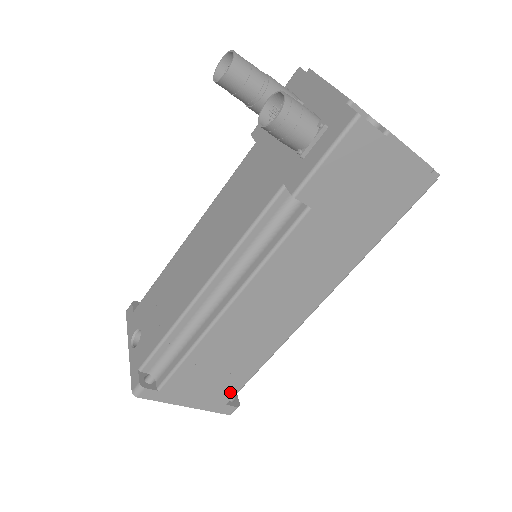
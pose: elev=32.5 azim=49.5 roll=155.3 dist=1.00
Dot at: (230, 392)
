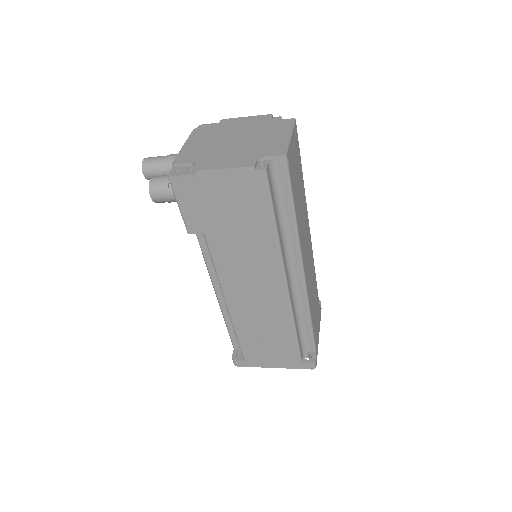
Dot at: (293, 354)
